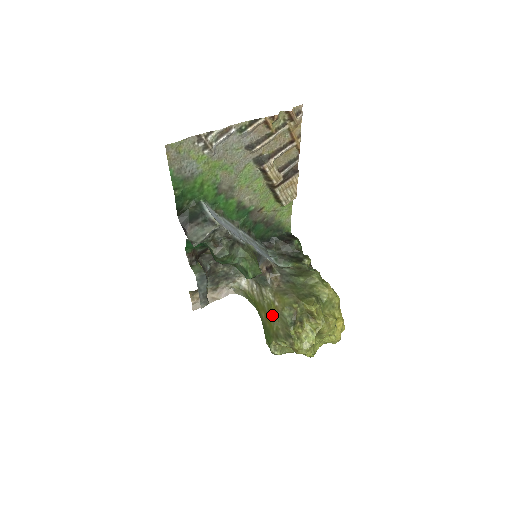
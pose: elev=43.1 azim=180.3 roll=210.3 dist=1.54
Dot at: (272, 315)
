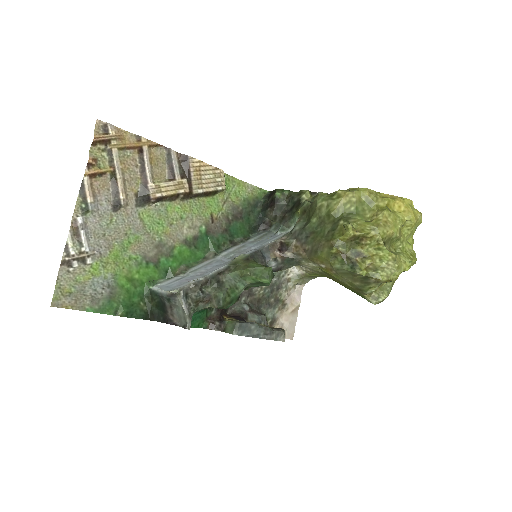
Dot at: occluded
